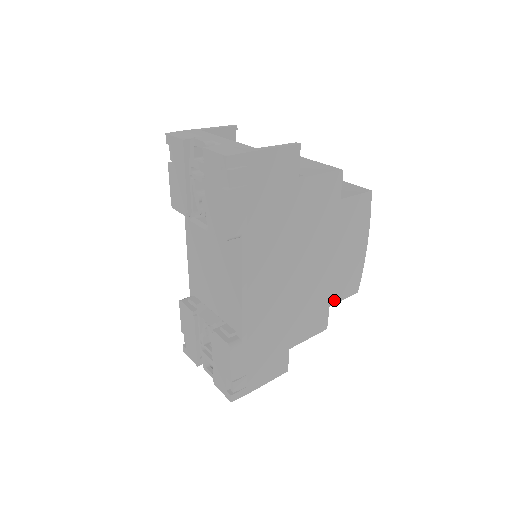
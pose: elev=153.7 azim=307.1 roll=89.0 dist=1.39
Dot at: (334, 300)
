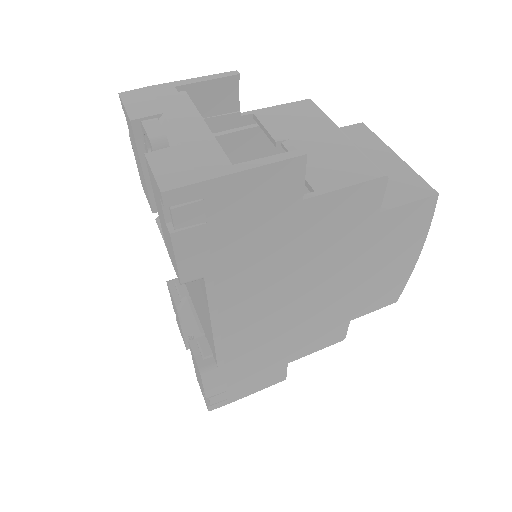
Dot at: (358, 314)
